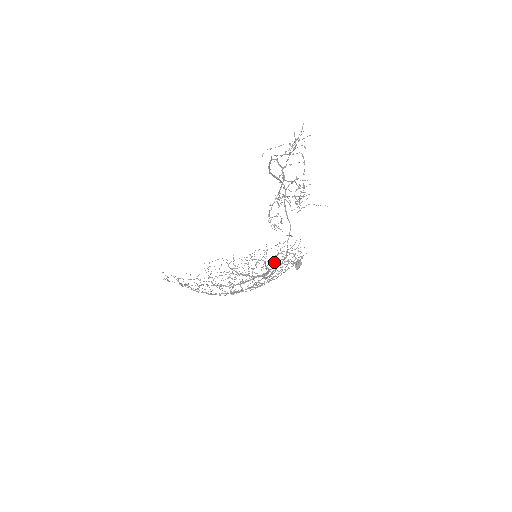
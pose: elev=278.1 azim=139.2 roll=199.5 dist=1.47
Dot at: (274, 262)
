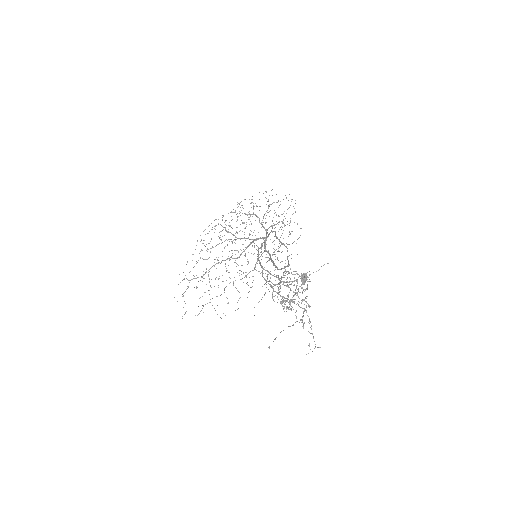
Dot at: occluded
